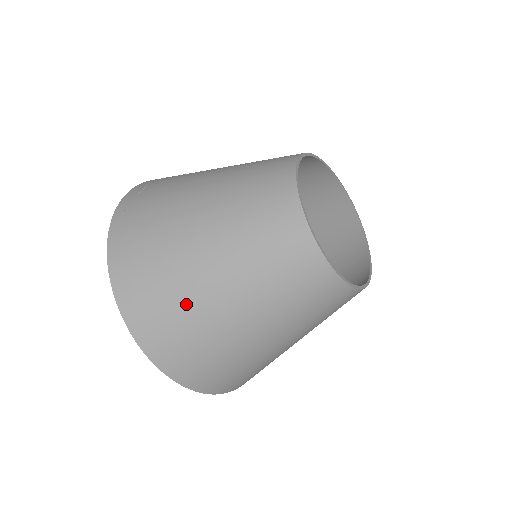
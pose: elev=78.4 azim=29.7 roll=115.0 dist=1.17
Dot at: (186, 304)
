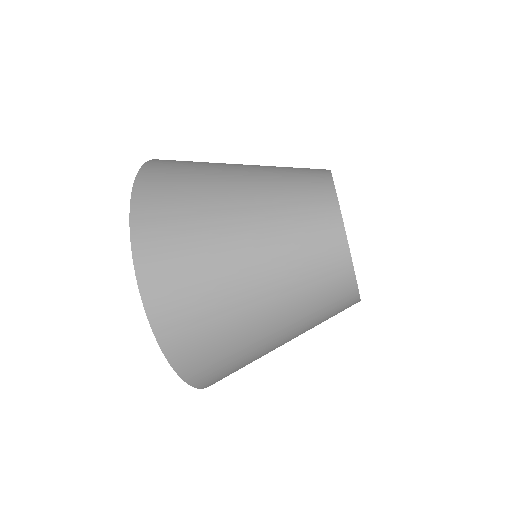
Dot at: (199, 199)
